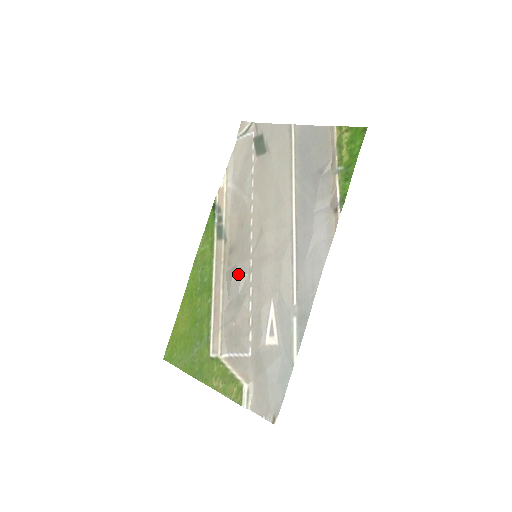
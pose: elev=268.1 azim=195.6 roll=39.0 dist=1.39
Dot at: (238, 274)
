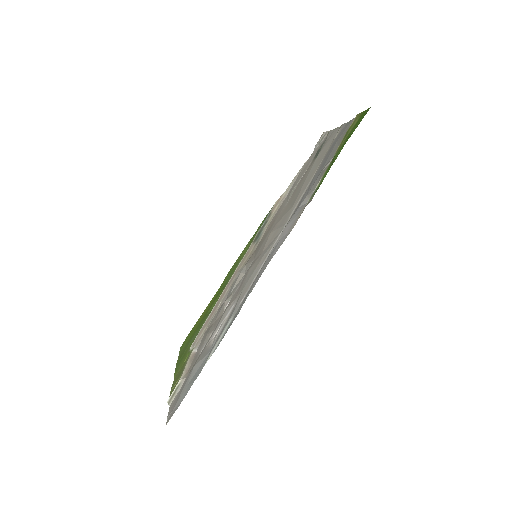
Dot at: (239, 273)
